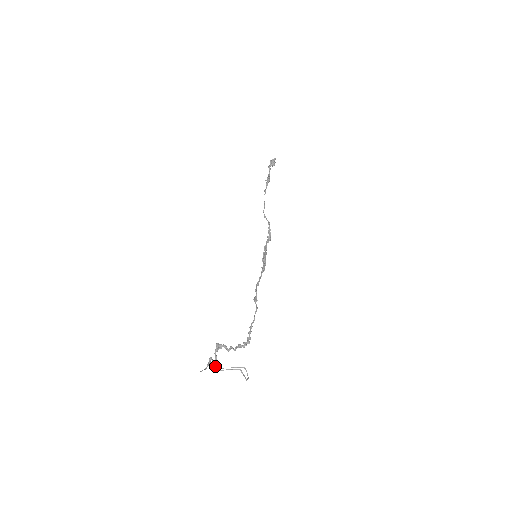
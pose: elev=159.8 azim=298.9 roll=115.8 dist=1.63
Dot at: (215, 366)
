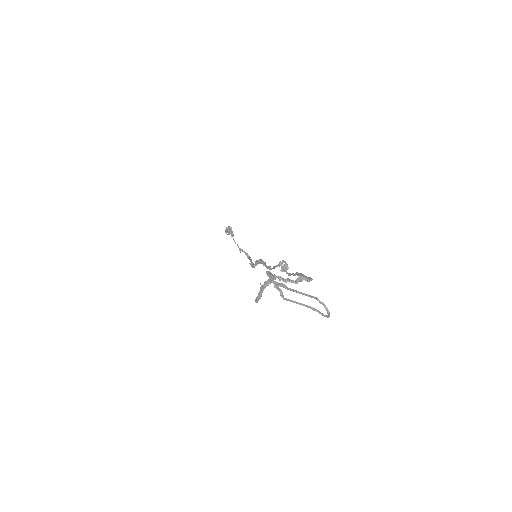
Dot at: (282, 283)
